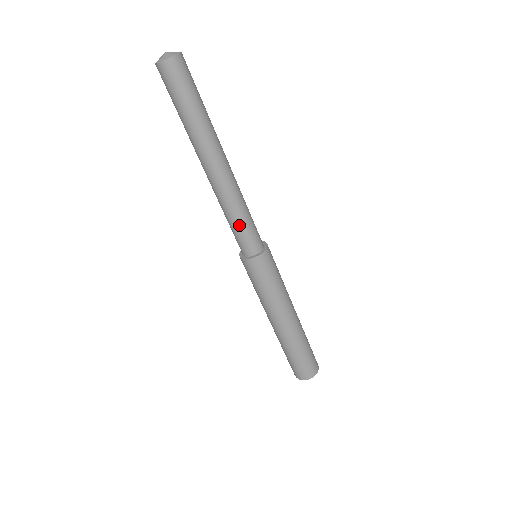
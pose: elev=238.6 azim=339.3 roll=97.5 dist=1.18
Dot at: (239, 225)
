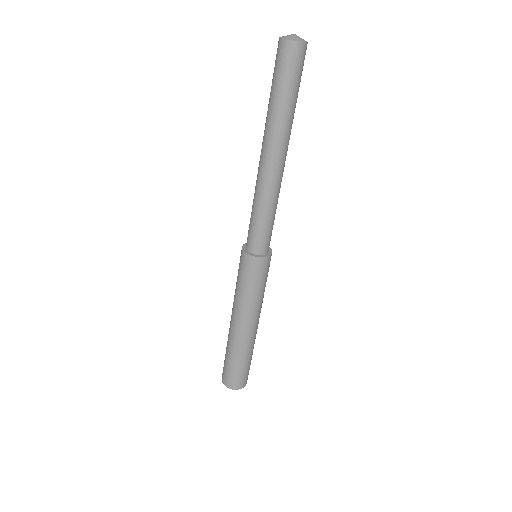
Dot at: (254, 218)
